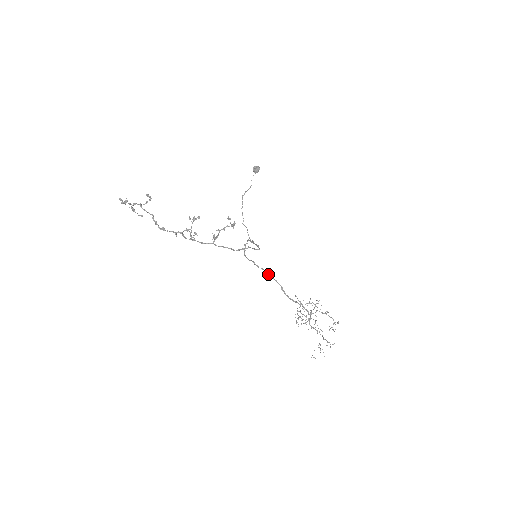
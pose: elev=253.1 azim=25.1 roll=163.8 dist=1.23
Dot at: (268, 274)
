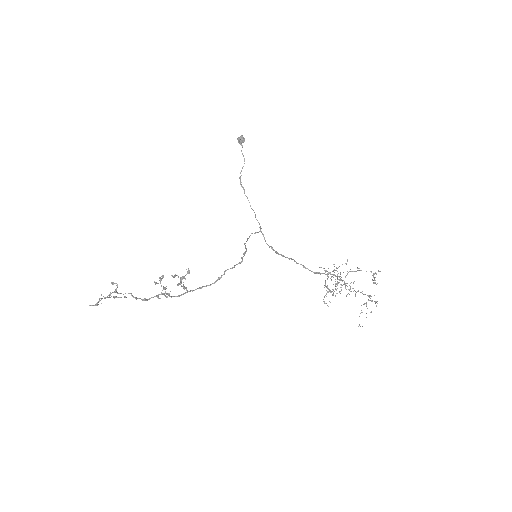
Dot at: (286, 257)
